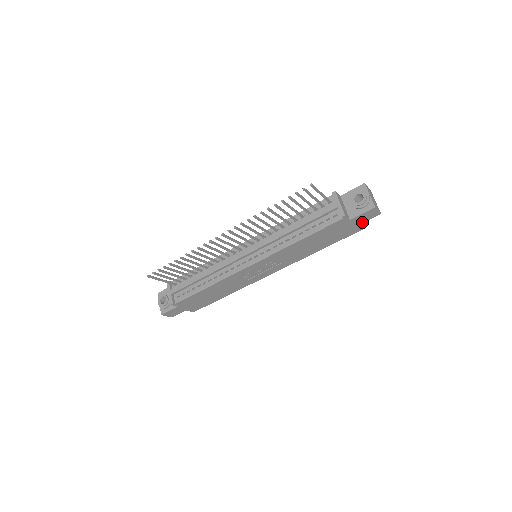
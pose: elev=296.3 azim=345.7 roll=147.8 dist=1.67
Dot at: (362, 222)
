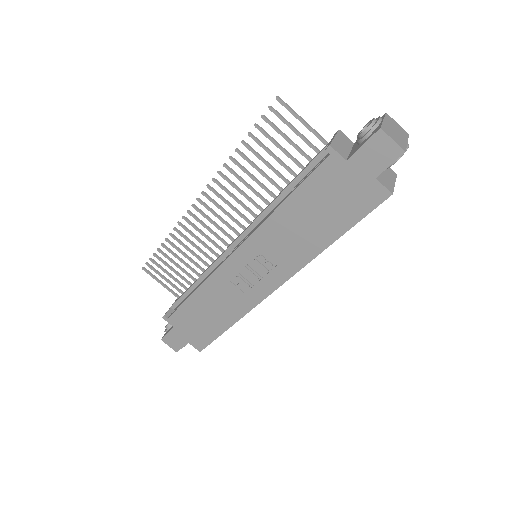
Dot at: (377, 173)
